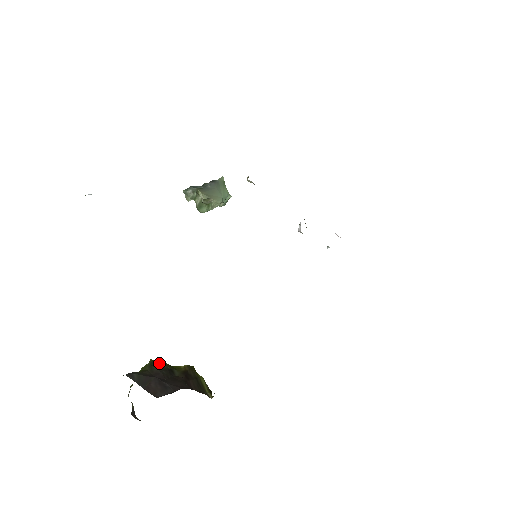
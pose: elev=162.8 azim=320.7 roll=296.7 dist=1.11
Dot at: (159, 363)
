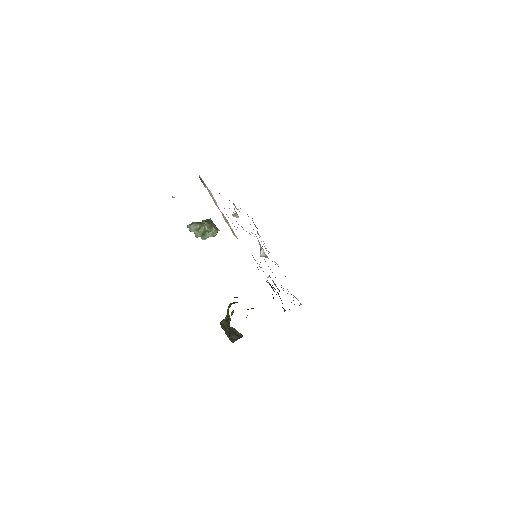
Dot at: occluded
